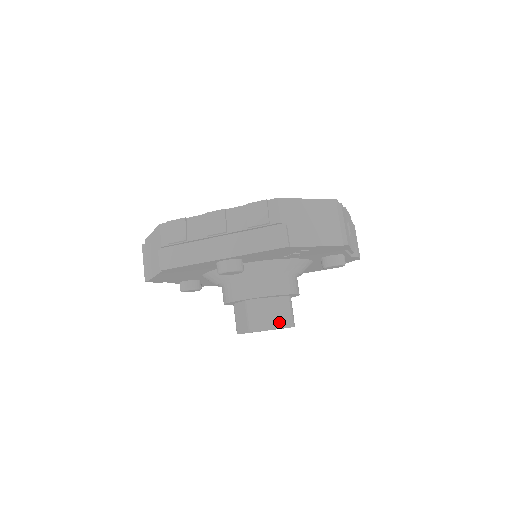
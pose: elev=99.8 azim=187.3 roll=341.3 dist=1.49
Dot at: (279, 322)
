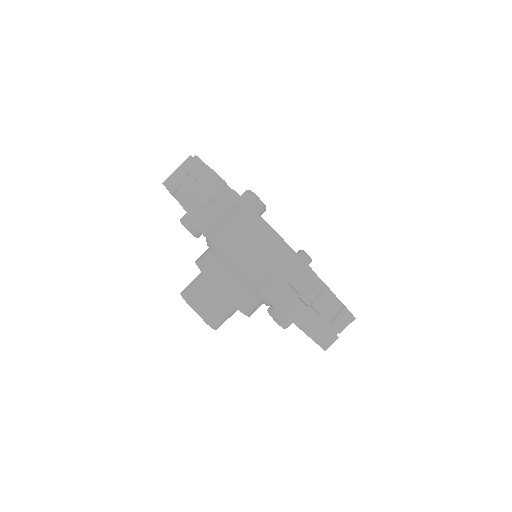
Dot at: occluded
